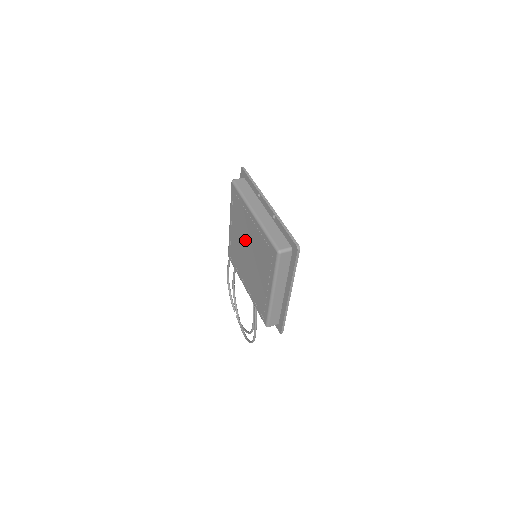
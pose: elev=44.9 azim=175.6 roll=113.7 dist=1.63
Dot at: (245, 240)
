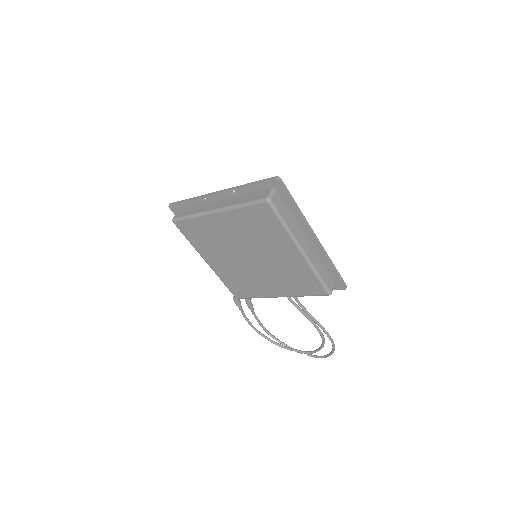
Dot at: (233, 251)
